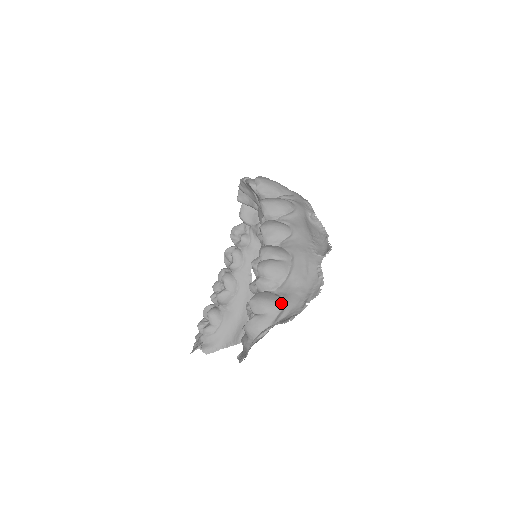
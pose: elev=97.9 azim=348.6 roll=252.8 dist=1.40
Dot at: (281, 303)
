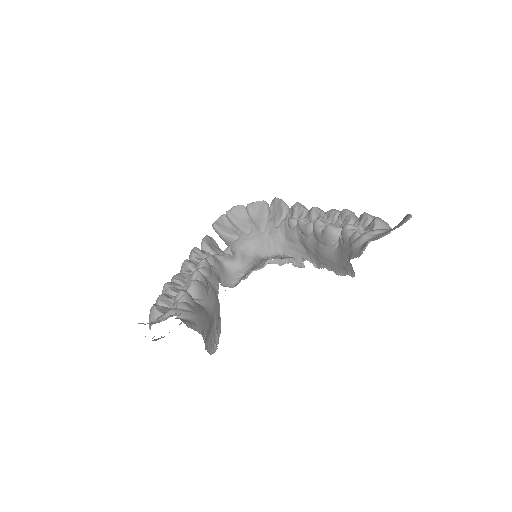
Dot at: occluded
